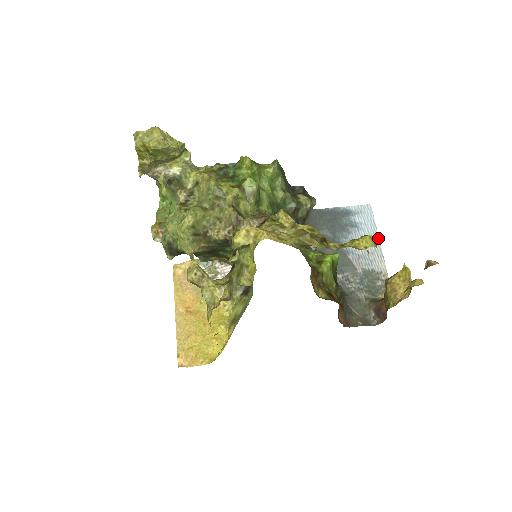
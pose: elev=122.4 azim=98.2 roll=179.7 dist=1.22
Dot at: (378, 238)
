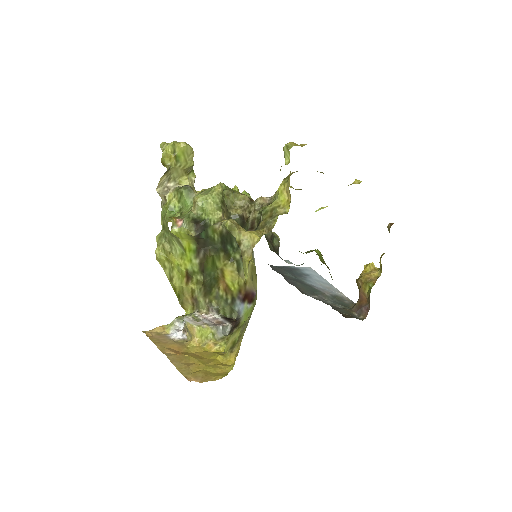
Dot at: (328, 282)
